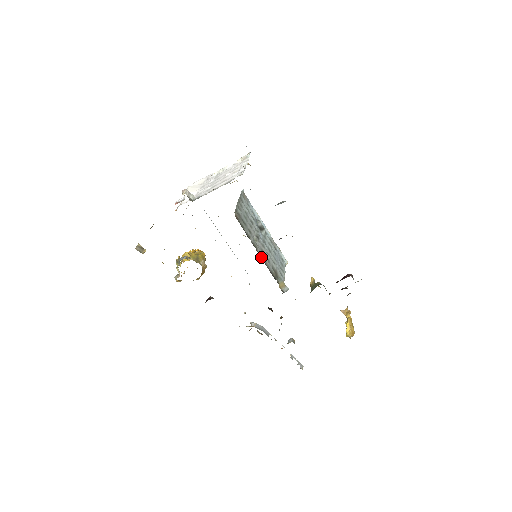
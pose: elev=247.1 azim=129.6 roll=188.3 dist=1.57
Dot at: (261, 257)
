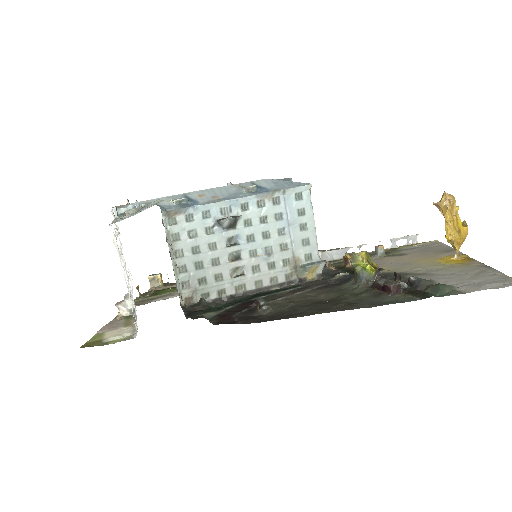
Dot at: (258, 289)
